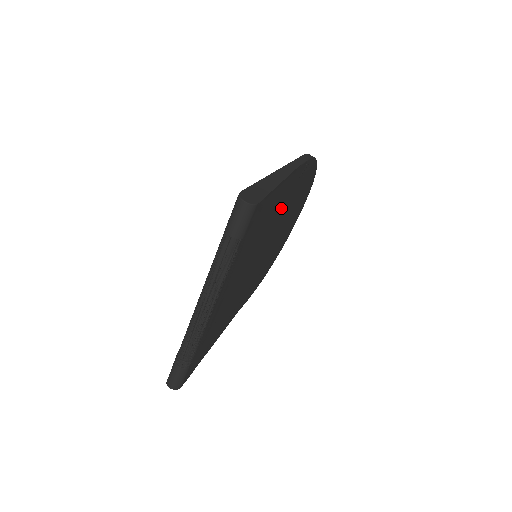
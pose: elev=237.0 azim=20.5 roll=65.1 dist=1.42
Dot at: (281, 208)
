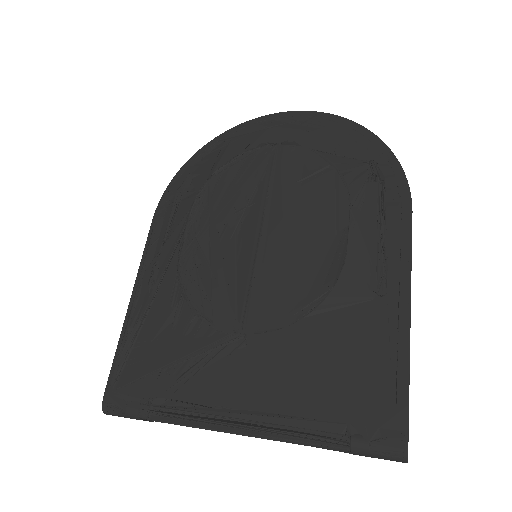
Dot at: occluded
